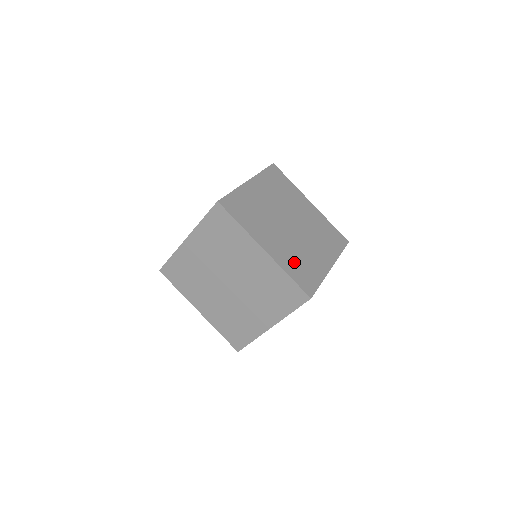
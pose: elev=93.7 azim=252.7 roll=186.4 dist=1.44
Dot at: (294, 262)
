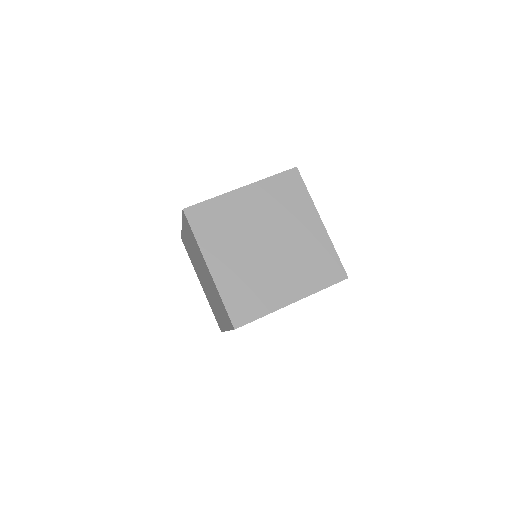
Dot at: (310, 272)
